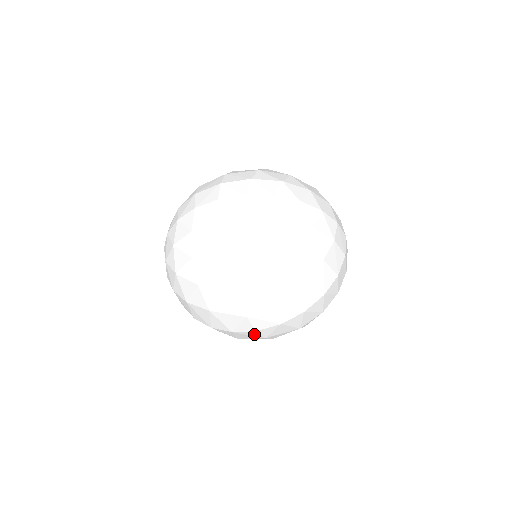
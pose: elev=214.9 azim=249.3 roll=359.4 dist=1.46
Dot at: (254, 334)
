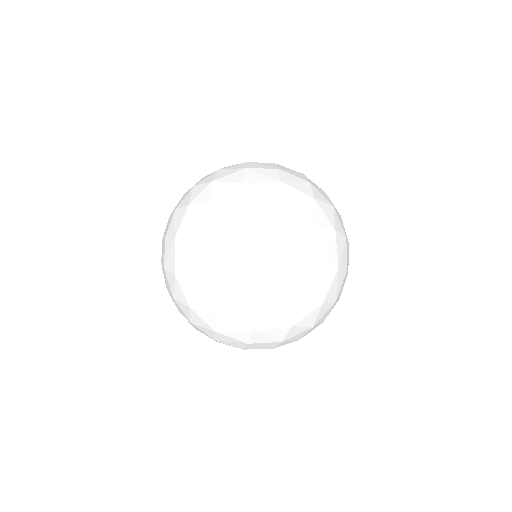
Dot at: (263, 266)
